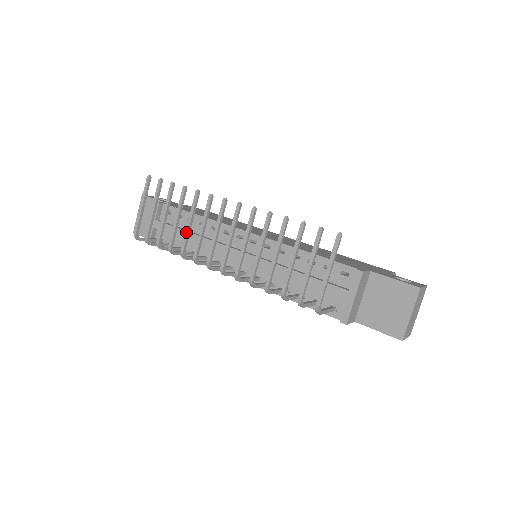
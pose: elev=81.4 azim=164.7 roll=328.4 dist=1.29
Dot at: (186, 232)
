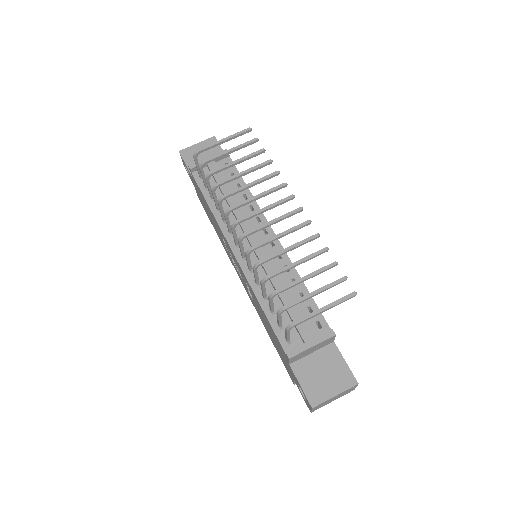
Dot at: (242, 187)
